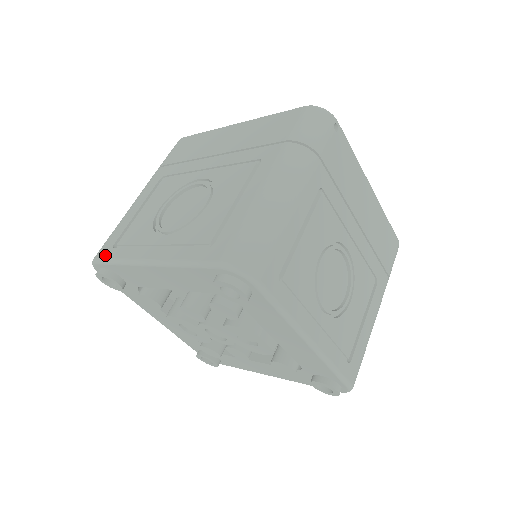
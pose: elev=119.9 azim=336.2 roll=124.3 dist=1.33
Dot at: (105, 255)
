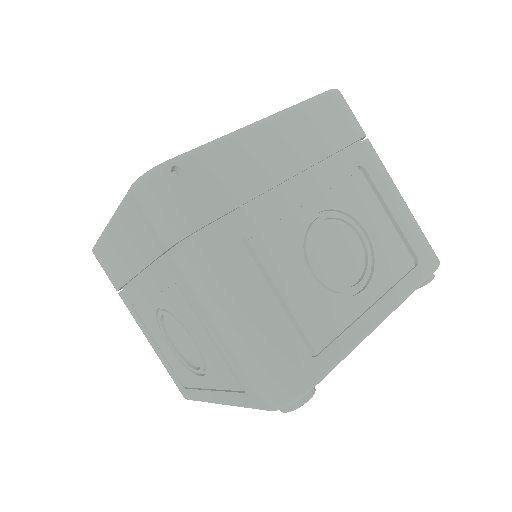
Dot at: (187, 396)
